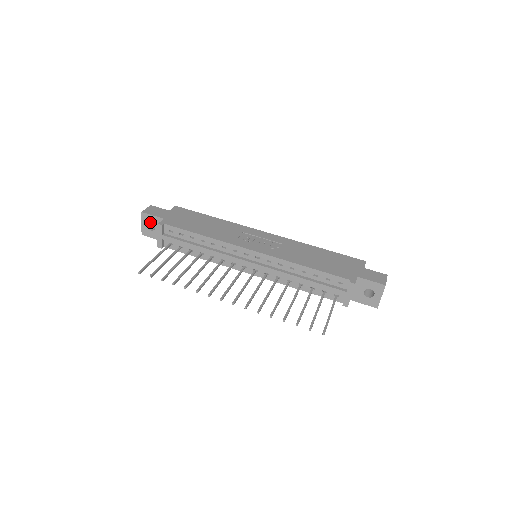
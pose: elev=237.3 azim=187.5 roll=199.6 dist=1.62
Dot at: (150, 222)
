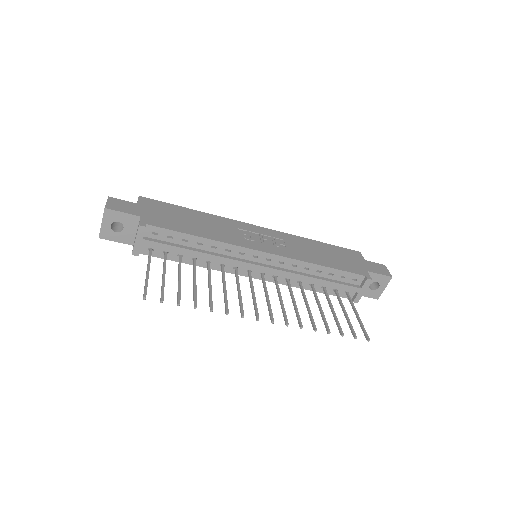
Dot at: occluded
